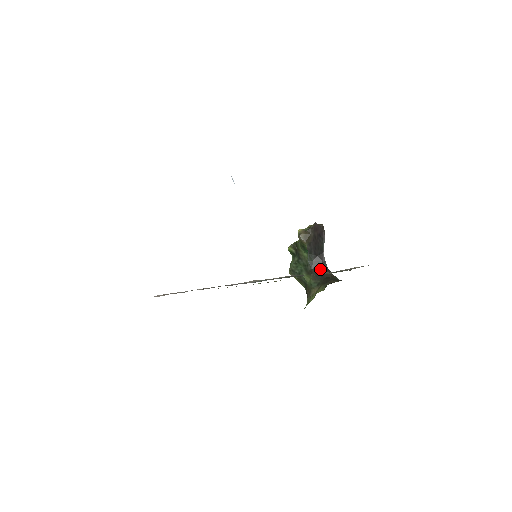
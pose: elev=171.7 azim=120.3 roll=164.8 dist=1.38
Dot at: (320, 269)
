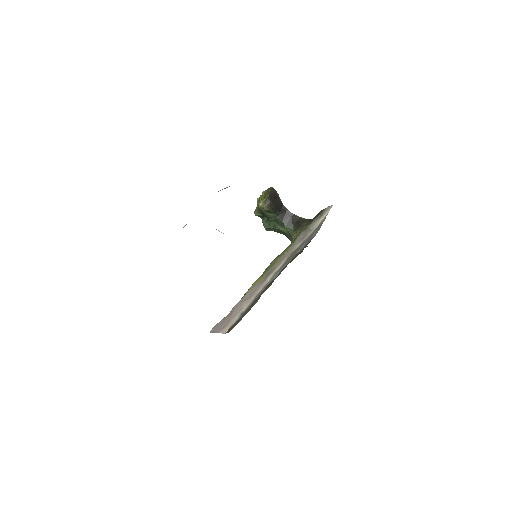
Dot at: (288, 218)
